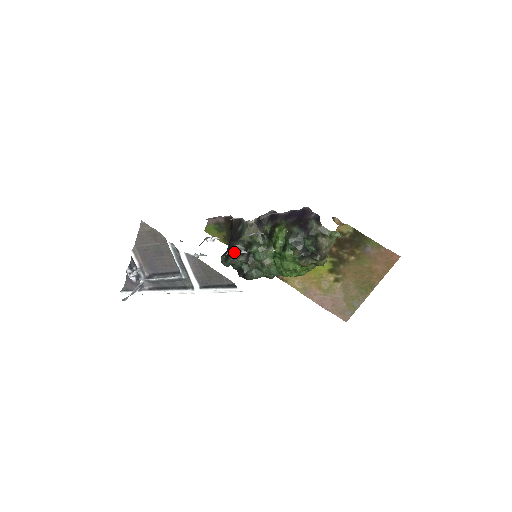
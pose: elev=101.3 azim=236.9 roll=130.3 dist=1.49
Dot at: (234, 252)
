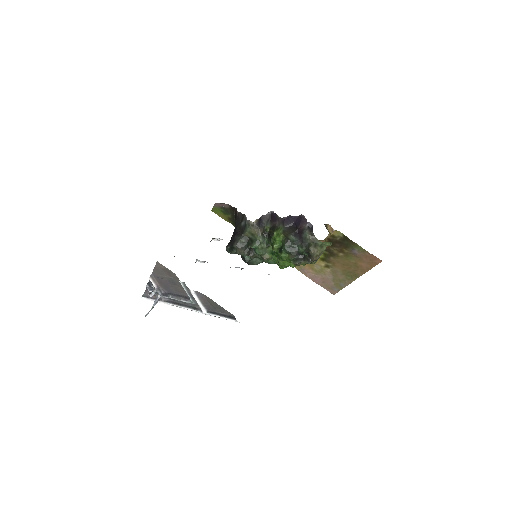
Dot at: (236, 267)
